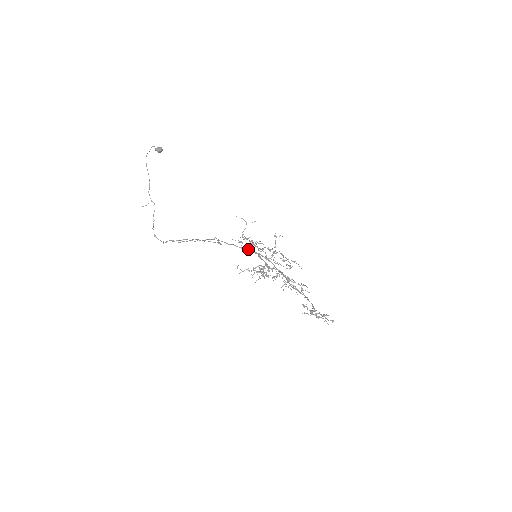
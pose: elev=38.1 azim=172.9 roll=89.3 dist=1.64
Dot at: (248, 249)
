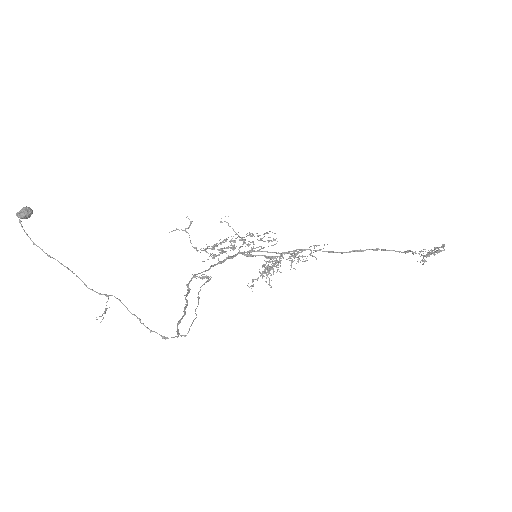
Dot at: (227, 258)
